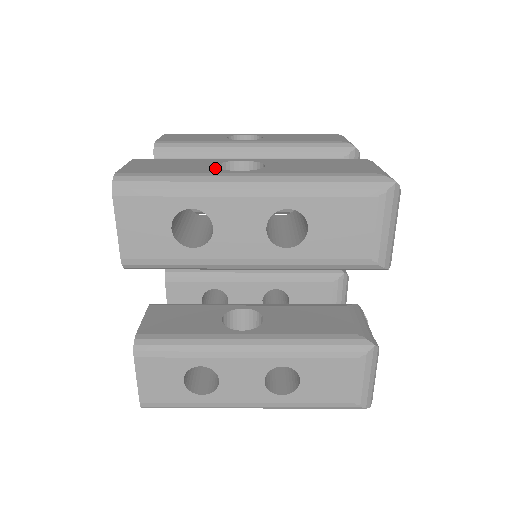
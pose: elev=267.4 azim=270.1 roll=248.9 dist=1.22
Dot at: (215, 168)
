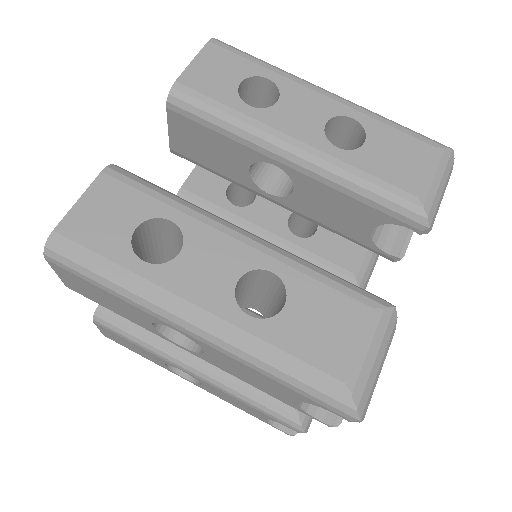
Dot at: occluded
